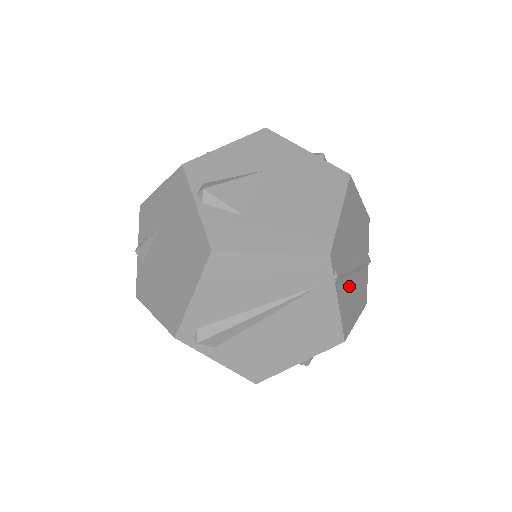
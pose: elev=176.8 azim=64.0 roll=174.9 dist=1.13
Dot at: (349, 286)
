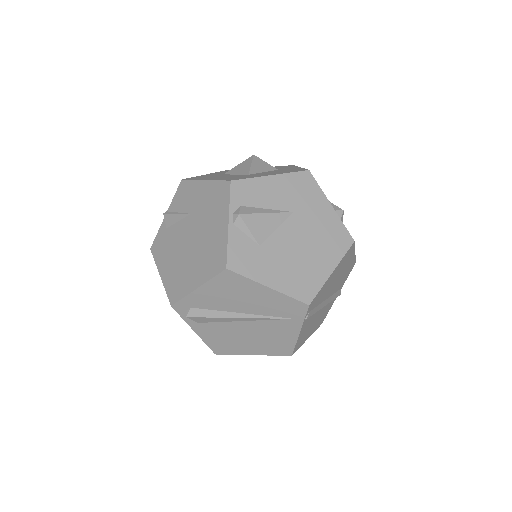
Dot at: (314, 318)
